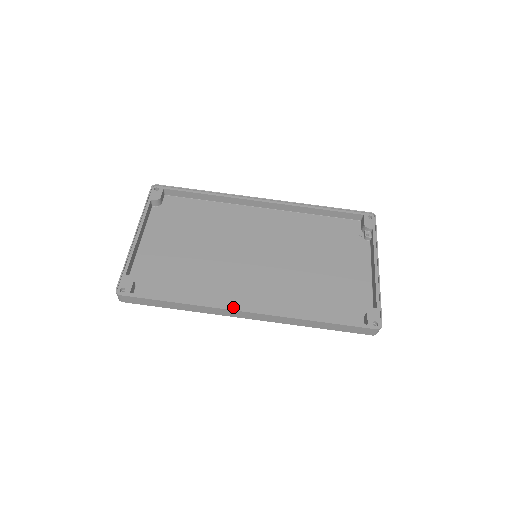
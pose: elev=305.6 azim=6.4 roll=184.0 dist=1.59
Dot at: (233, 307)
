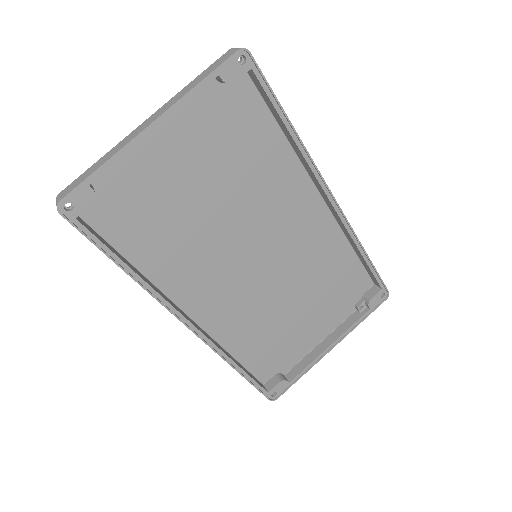
Dot at: (179, 312)
